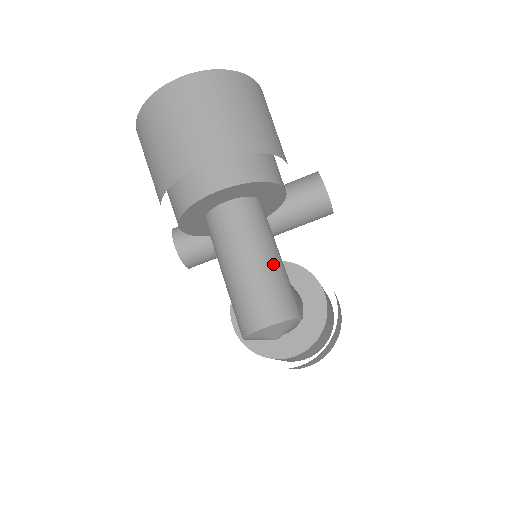
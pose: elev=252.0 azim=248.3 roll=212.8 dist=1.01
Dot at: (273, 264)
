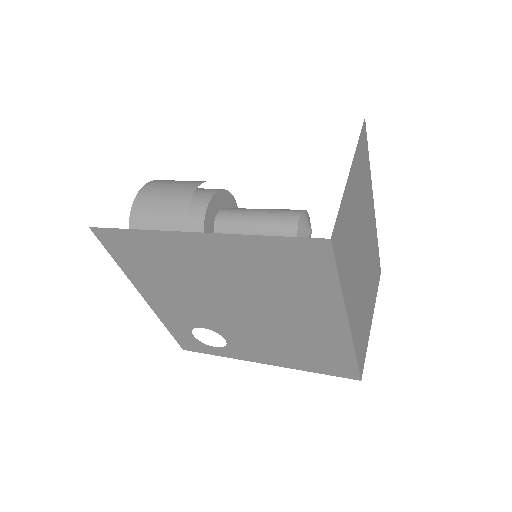
Dot at: (269, 209)
